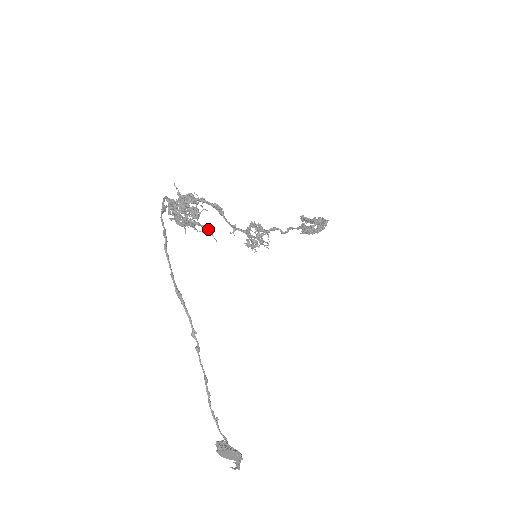
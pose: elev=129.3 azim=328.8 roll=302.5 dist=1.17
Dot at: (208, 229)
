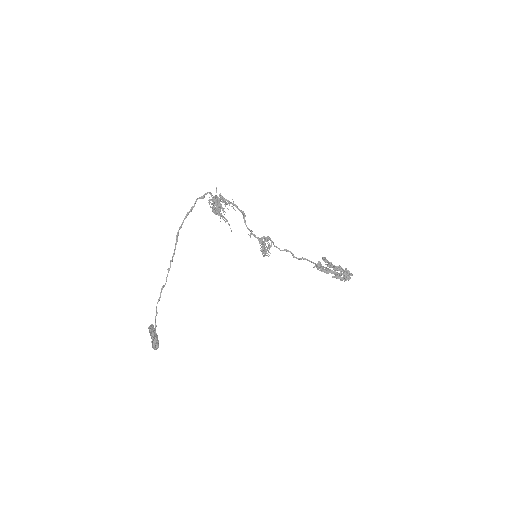
Dot at: (227, 221)
